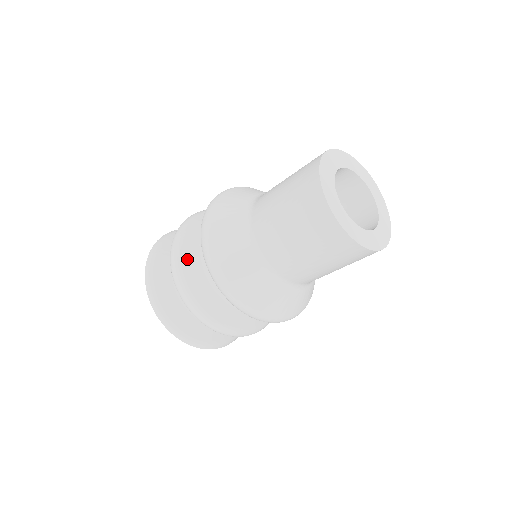
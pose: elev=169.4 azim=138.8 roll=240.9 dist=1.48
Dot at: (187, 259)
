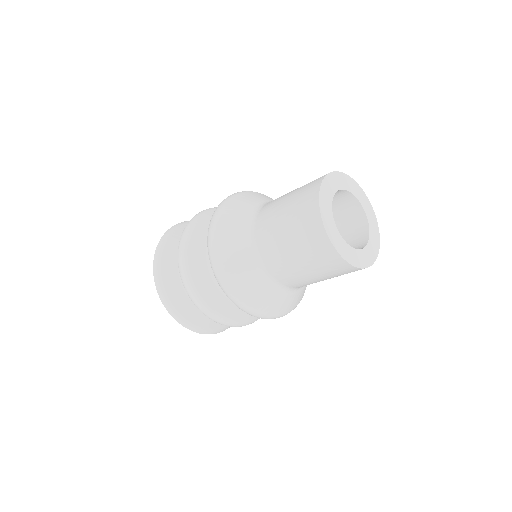
Dot at: (210, 299)
